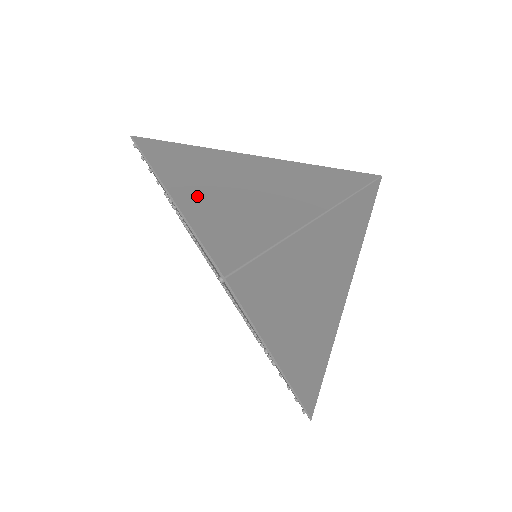
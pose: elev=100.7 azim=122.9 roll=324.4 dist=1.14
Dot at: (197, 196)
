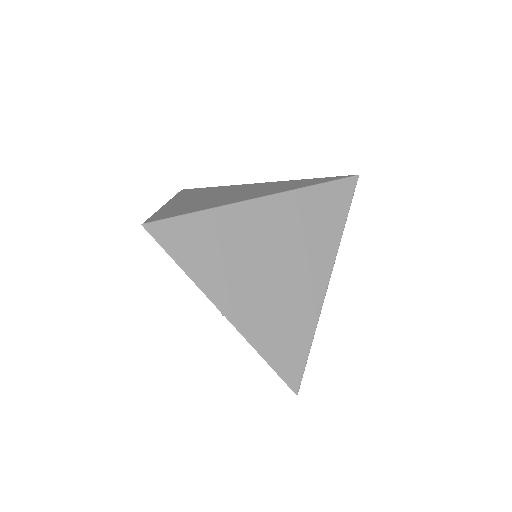
Dot at: (248, 310)
